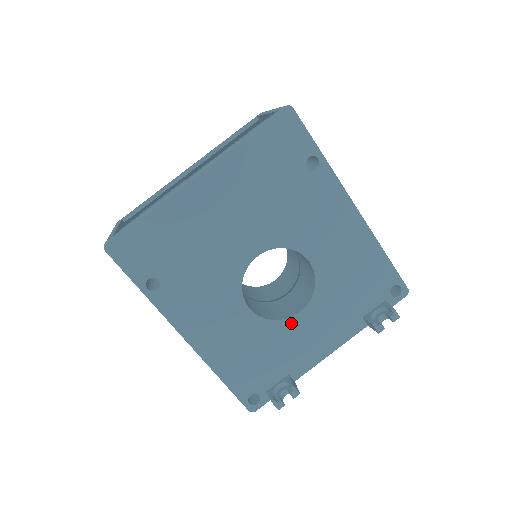
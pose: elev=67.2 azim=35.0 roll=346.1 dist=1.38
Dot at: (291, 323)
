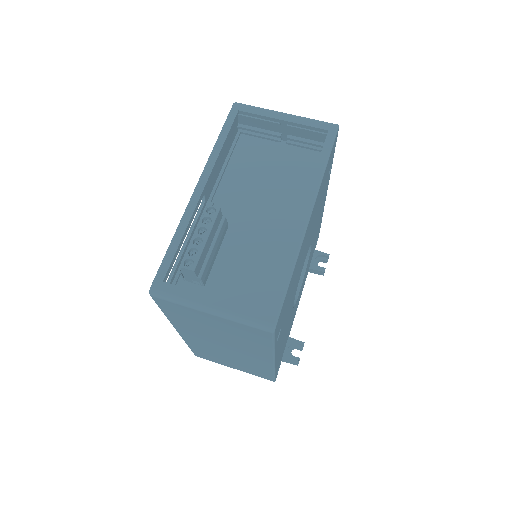
Dot at: (297, 299)
